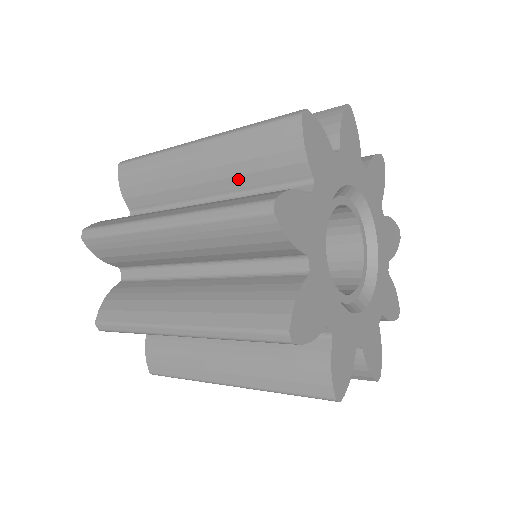
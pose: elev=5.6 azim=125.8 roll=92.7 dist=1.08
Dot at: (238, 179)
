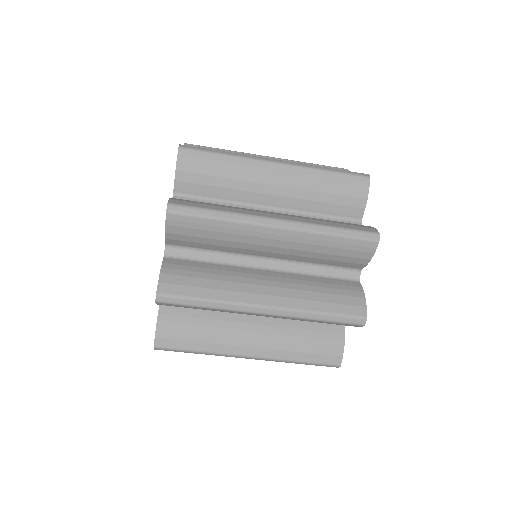
Dot at: occluded
